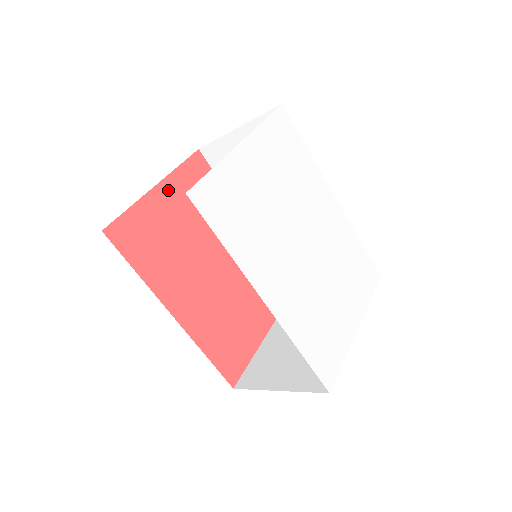
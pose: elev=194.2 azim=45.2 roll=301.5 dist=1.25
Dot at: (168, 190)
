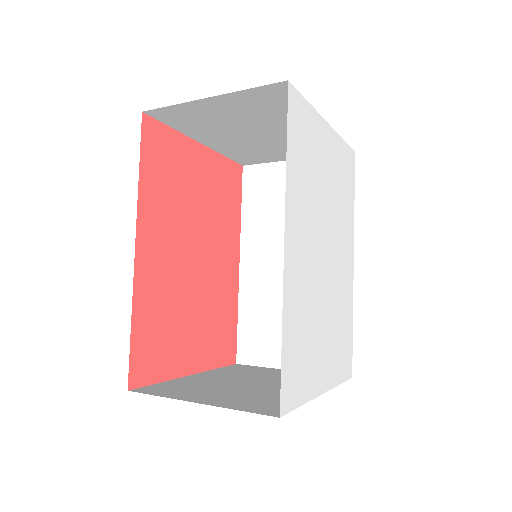
Dot at: (206, 158)
